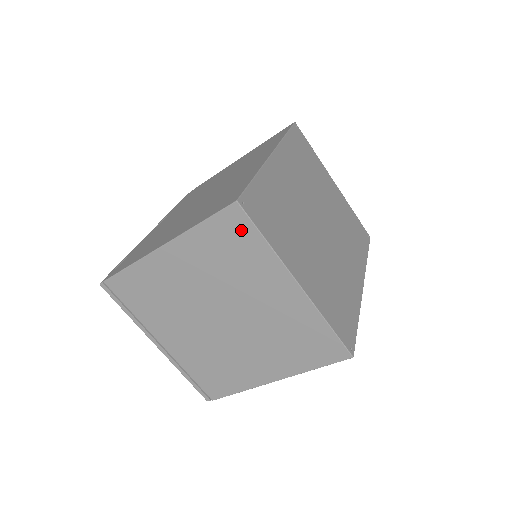
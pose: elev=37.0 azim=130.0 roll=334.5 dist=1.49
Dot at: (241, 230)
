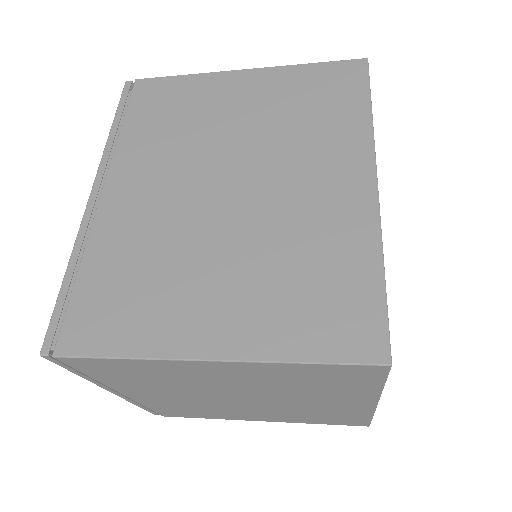
Dot at: (361, 377)
